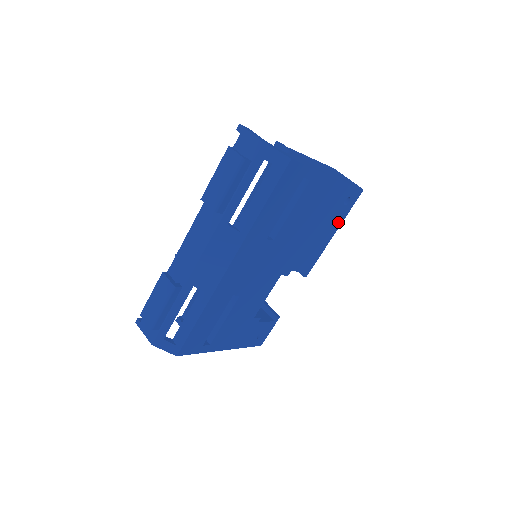
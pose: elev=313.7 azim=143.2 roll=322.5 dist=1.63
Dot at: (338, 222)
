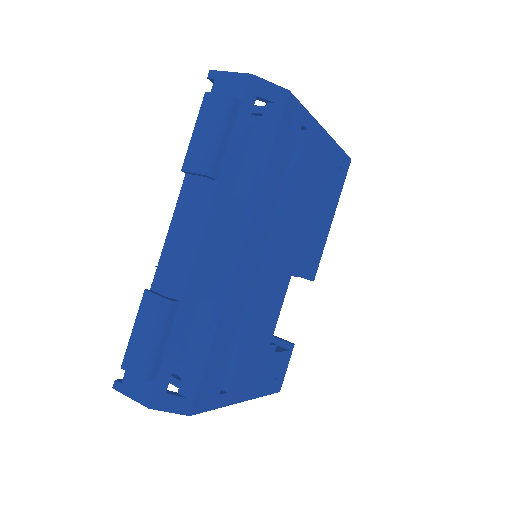
Dot at: (334, 202)
